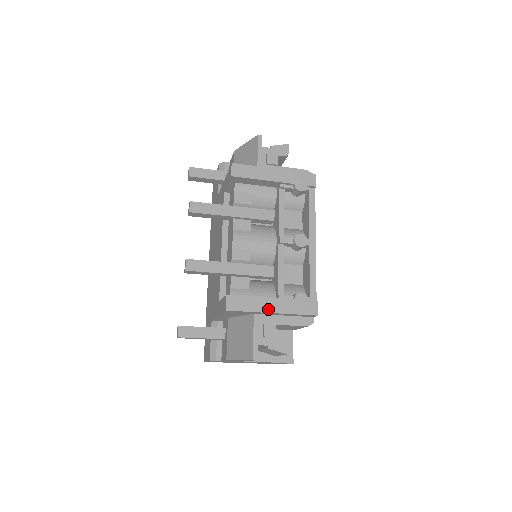
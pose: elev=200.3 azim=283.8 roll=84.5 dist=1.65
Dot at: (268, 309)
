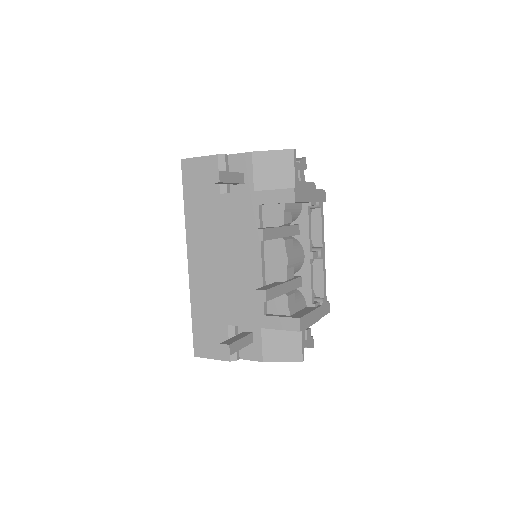
Dot at: (315, 319)
